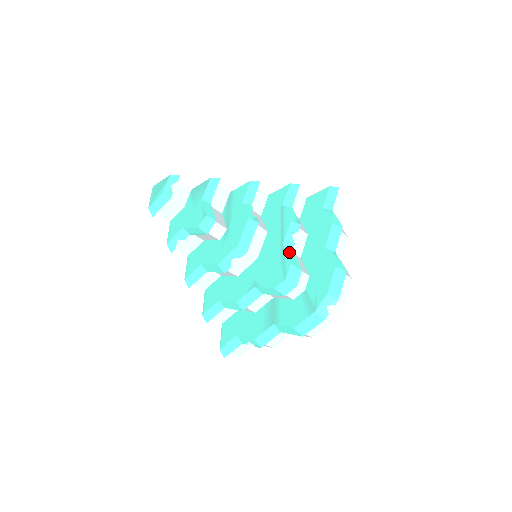
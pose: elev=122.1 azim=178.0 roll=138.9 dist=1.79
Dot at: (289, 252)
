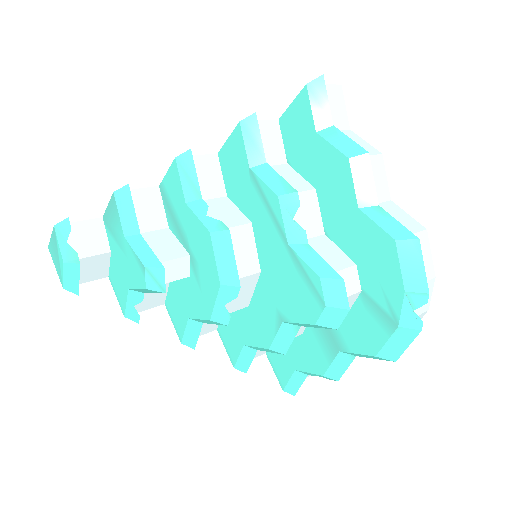
Dot at: (305, 253)
